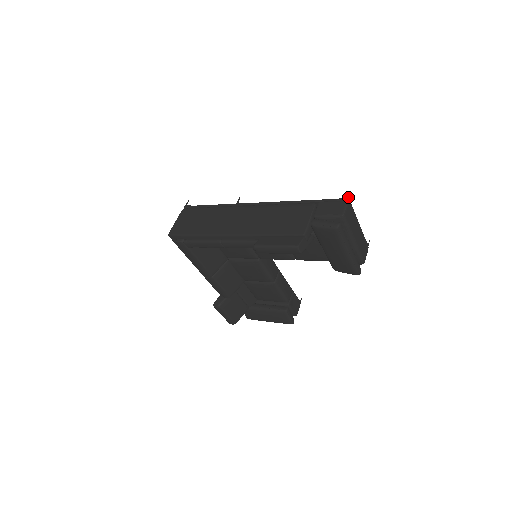
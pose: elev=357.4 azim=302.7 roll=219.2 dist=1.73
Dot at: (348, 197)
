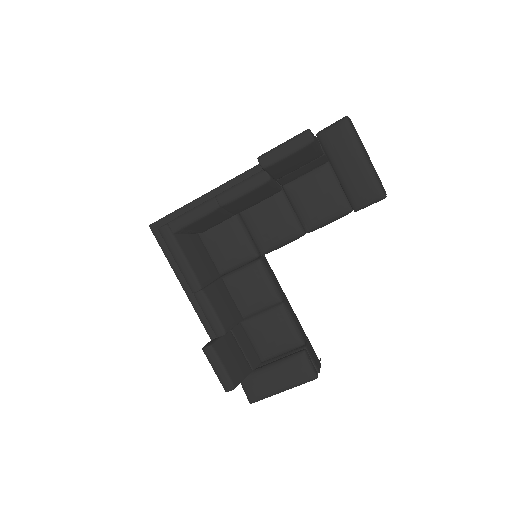
Dot at: occluded
